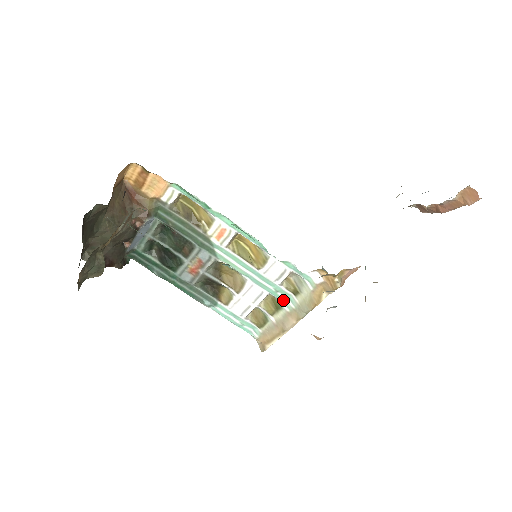
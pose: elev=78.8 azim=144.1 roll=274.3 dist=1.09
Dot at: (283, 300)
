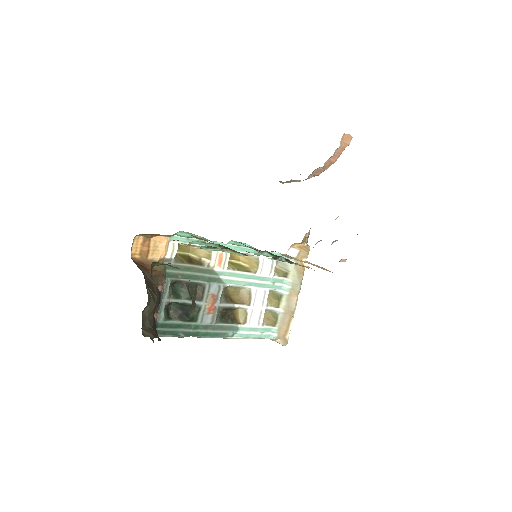
Dot at: (280, 288)
